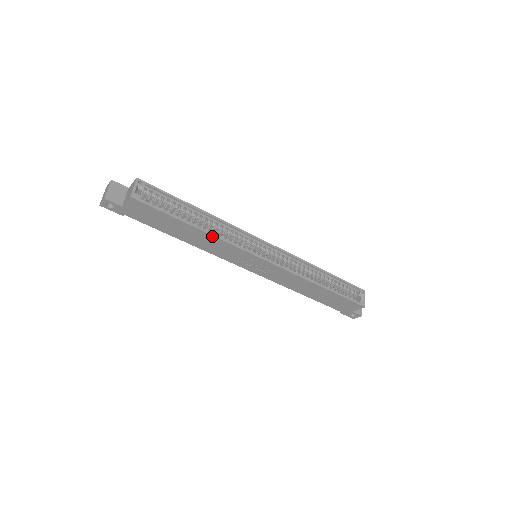
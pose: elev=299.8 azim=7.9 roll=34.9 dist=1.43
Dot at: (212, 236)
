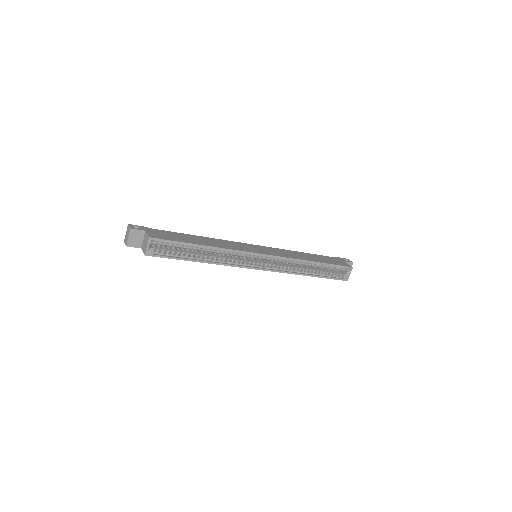
Dot at: occluded
